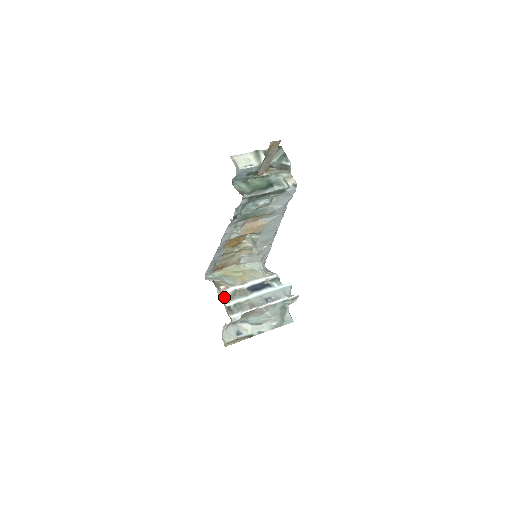
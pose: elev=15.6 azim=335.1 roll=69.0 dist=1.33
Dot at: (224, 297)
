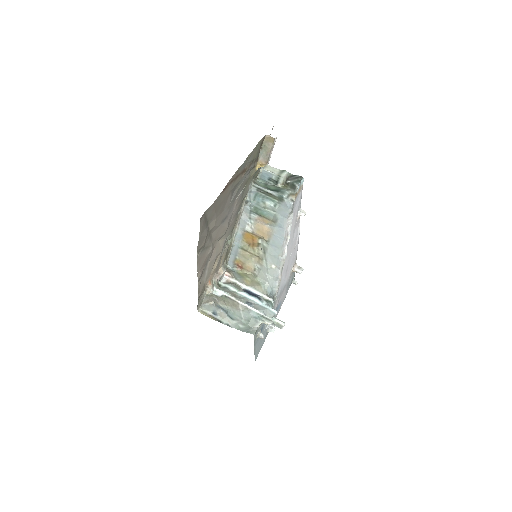
Dot at: (225, 281)
